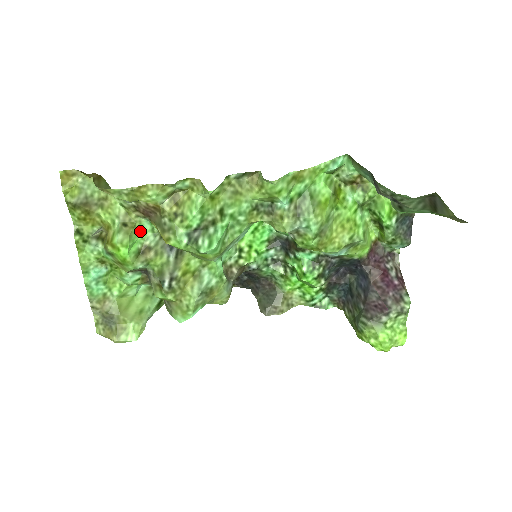
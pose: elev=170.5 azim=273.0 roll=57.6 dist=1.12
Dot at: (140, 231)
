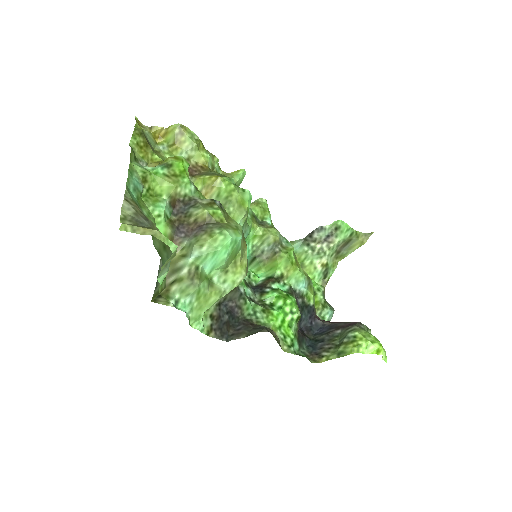
Dot at: occluded
